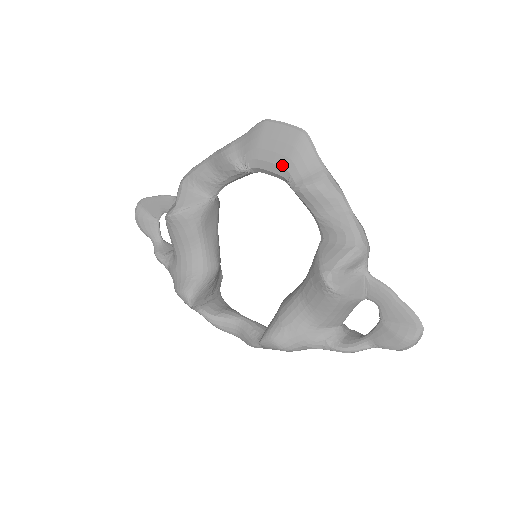
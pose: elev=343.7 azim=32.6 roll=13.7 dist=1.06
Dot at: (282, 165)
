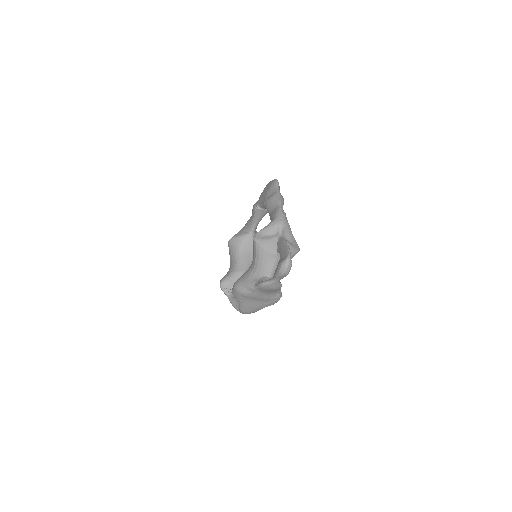
Dot at: (264, 196)
